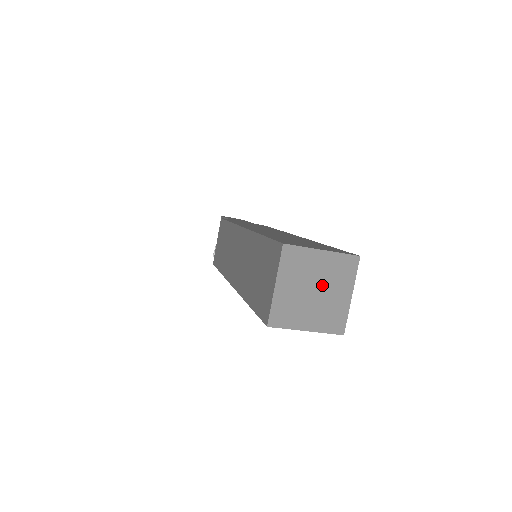
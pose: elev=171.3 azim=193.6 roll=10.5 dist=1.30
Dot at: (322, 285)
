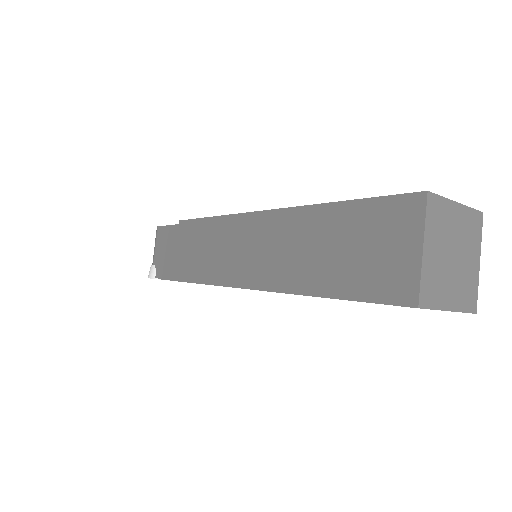
Dot at: (459, 248)
